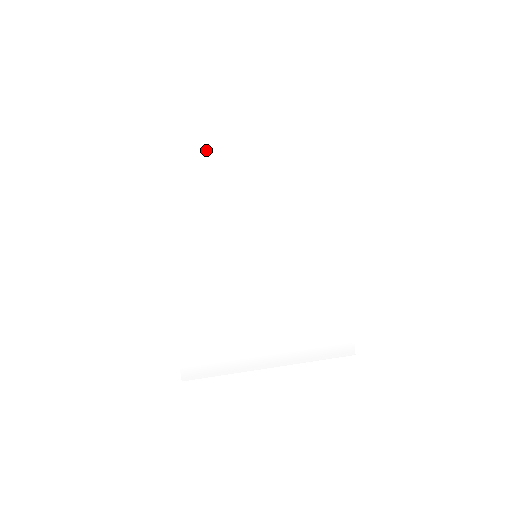
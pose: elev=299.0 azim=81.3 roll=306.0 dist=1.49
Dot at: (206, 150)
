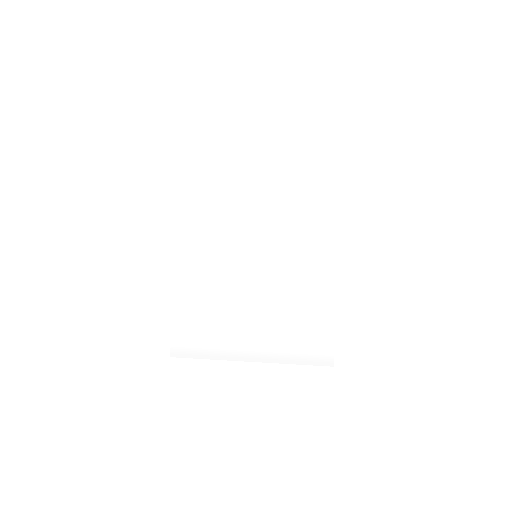
Dot at: (229, 158)
